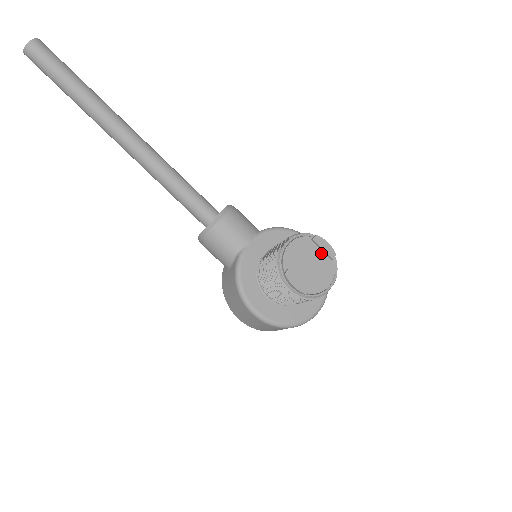
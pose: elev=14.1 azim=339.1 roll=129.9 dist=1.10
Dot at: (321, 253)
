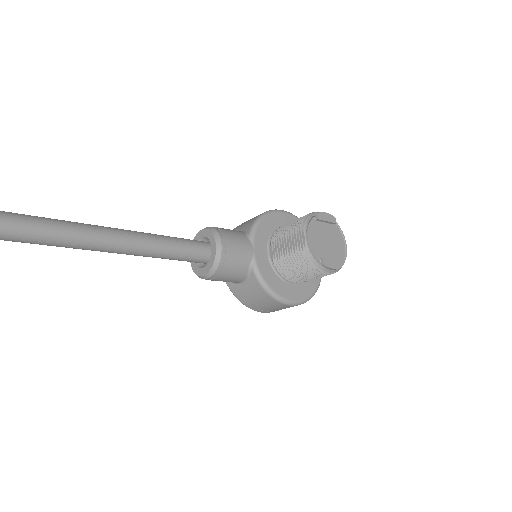
Dot at: (326, 225)
